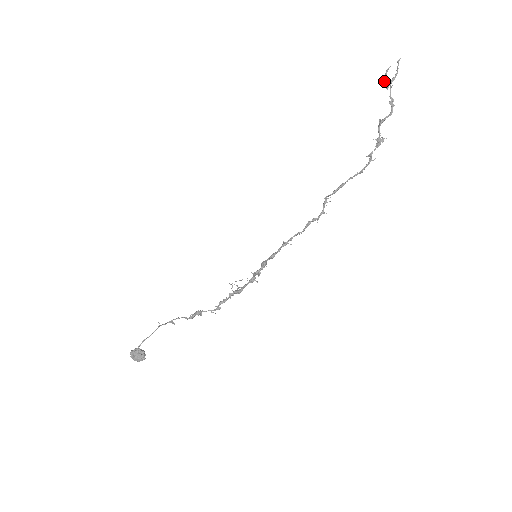
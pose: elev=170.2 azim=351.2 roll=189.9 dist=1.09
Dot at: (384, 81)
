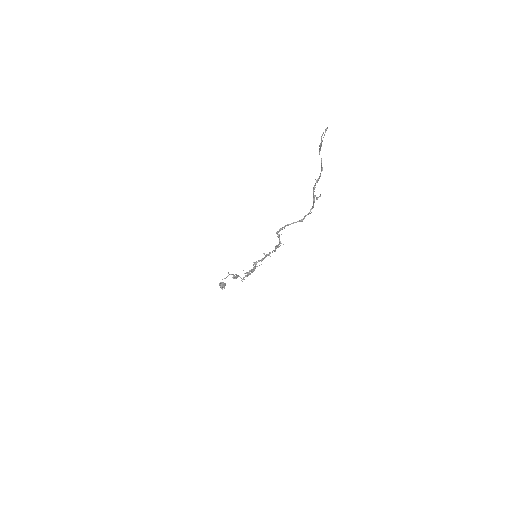
Dot at: occluded
